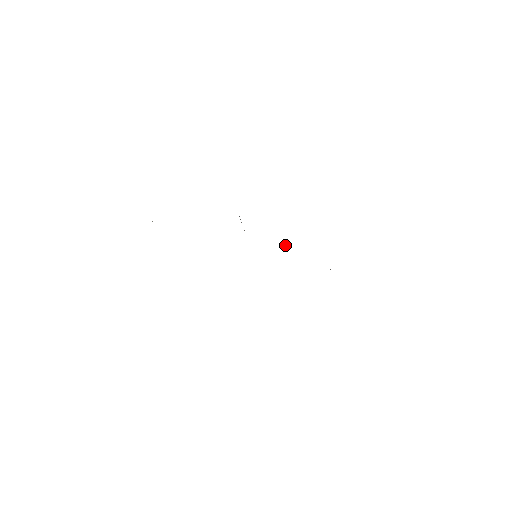
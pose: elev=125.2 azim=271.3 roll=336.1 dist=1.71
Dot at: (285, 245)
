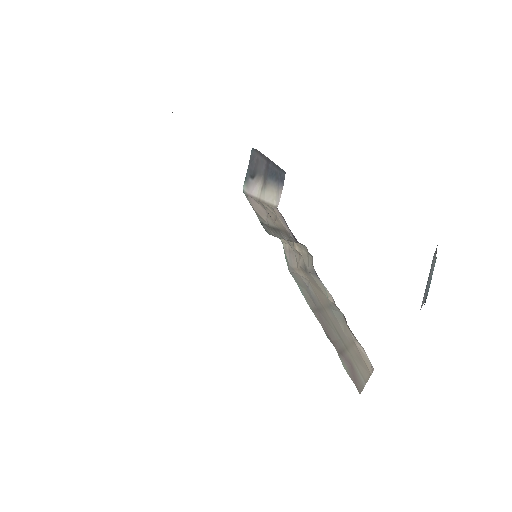
Dot at: (304, 268)
